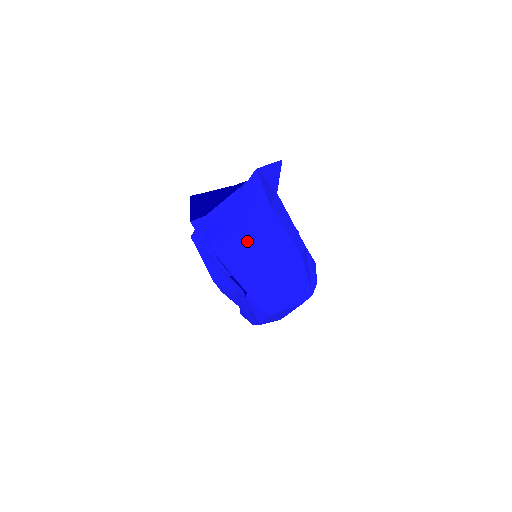
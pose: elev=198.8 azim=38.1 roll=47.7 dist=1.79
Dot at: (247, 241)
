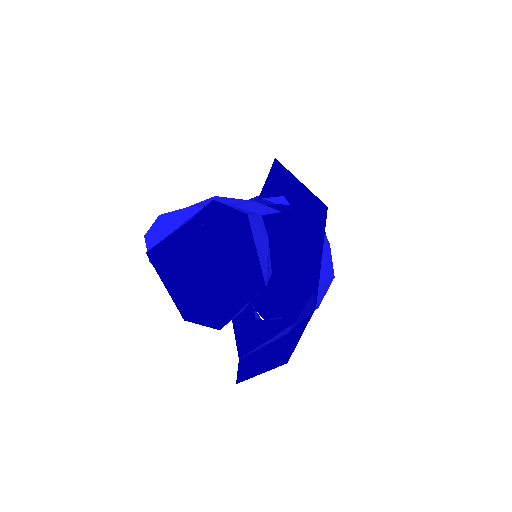
Dot at: occluded
